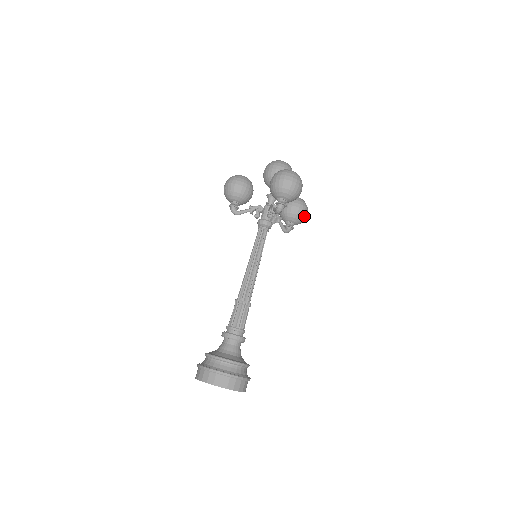
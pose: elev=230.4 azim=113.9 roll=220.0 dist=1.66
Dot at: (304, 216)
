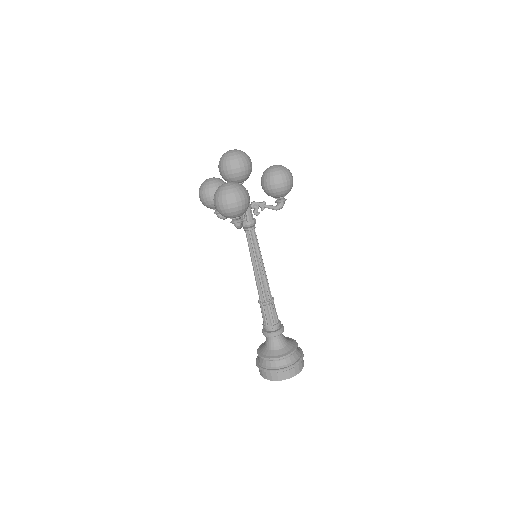
Dot at: (286, 187)
